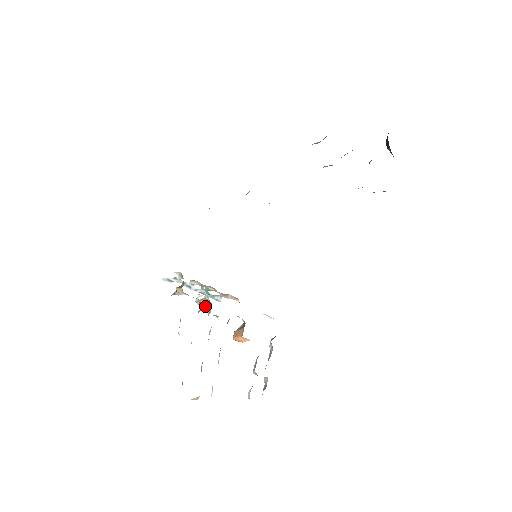
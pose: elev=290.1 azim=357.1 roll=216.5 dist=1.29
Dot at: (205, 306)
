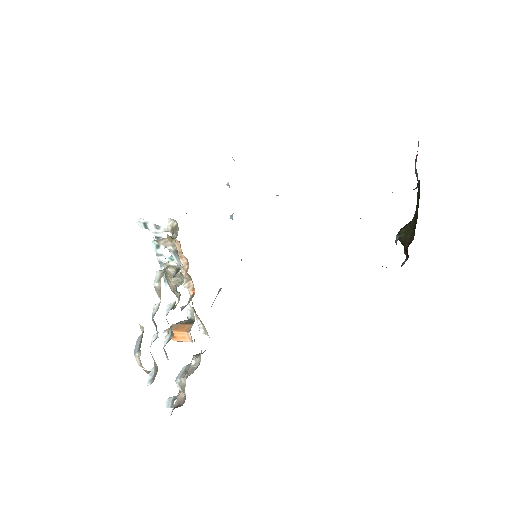
Dot at: occluded
